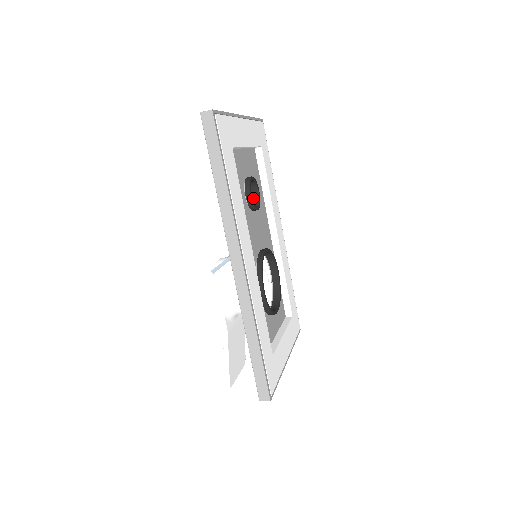
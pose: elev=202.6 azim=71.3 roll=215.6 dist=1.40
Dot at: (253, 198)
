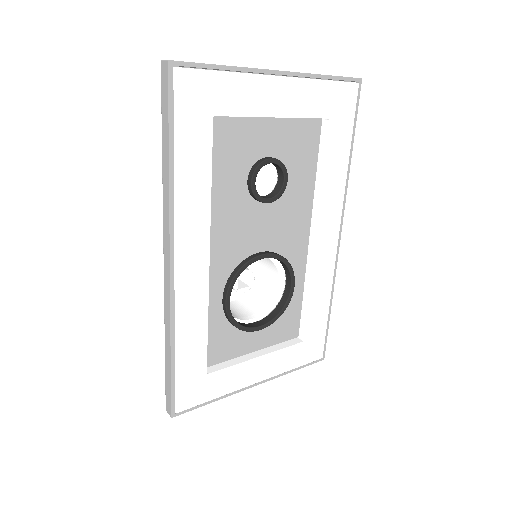
Dot at: (277, 185)
